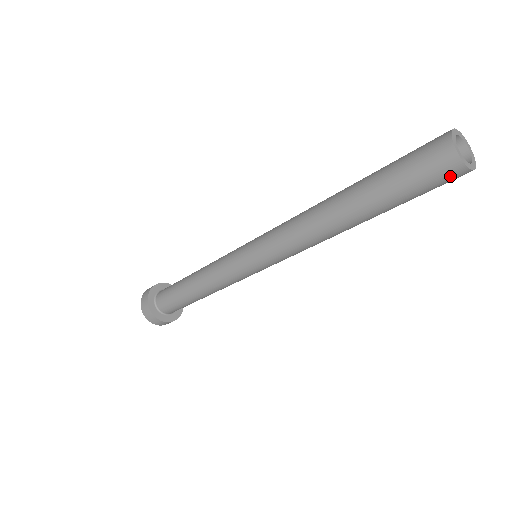
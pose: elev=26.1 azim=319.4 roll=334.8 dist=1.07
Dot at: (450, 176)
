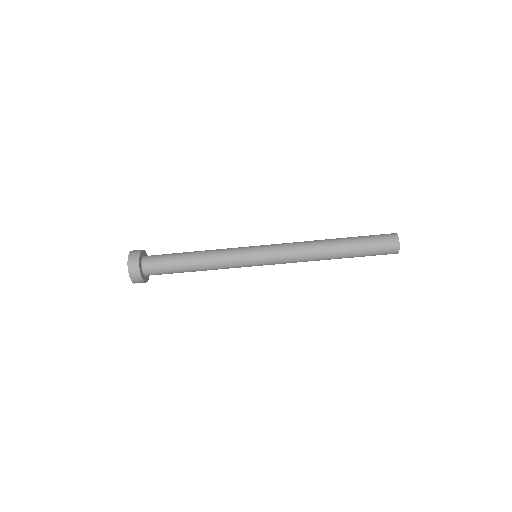
Dot at: (391, 251)
